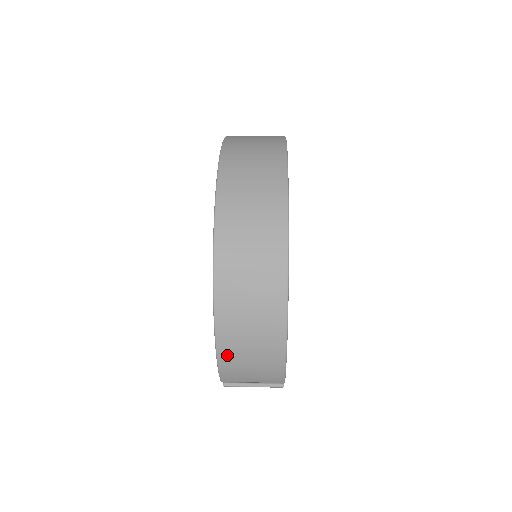
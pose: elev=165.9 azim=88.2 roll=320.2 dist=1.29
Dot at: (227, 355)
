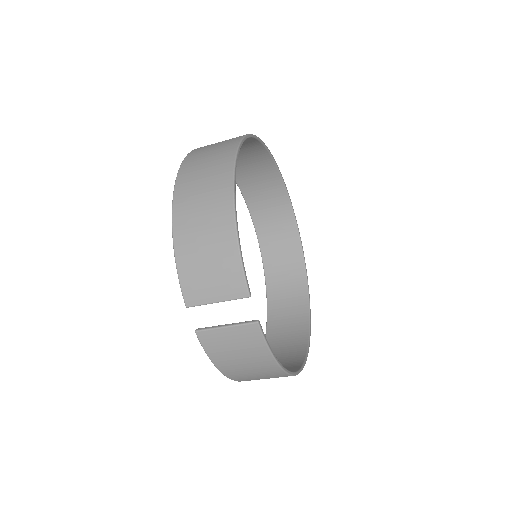
Dot at: (183, 249)
